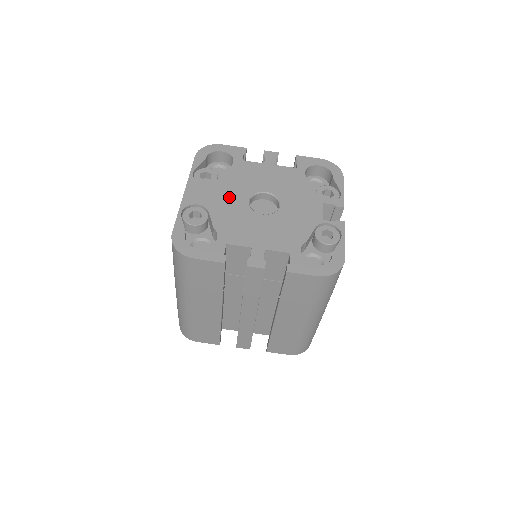
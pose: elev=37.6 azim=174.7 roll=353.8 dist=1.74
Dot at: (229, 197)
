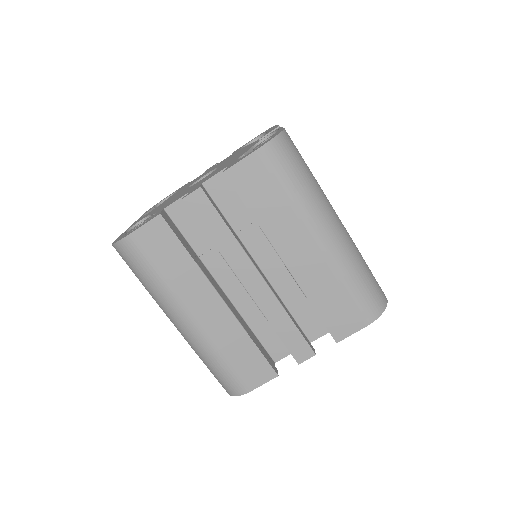
Dot at: (170, 199)
